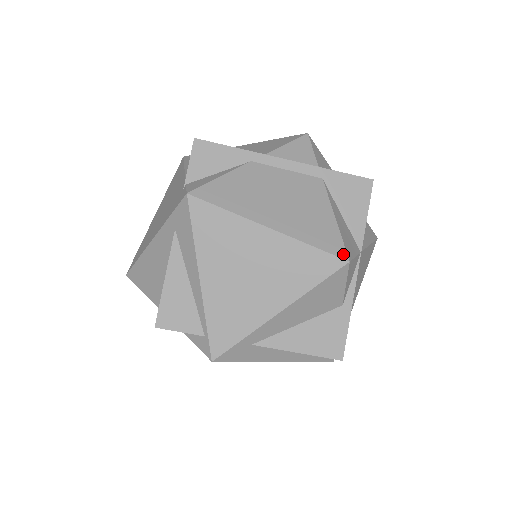
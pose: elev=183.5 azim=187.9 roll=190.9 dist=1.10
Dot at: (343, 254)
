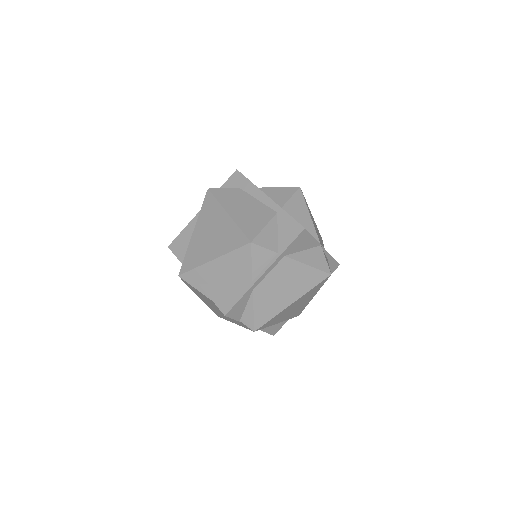
Dot at: (326, 275)
